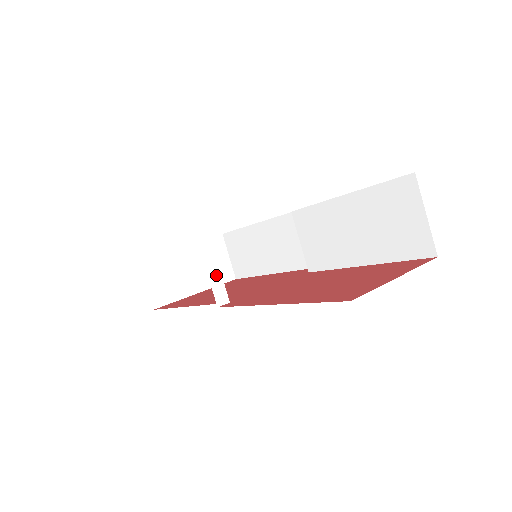
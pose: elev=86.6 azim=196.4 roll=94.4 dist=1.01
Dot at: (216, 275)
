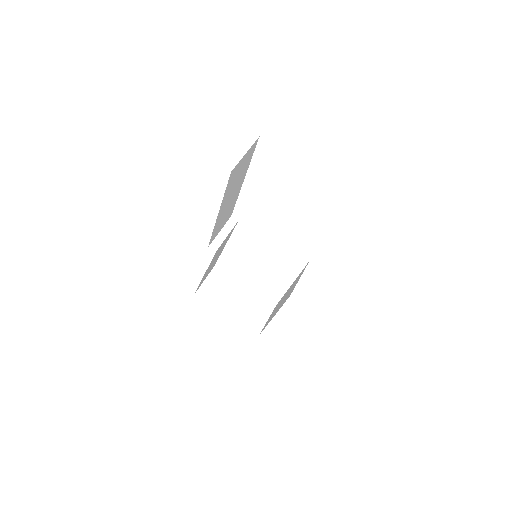
Dot at: (223, 236)
